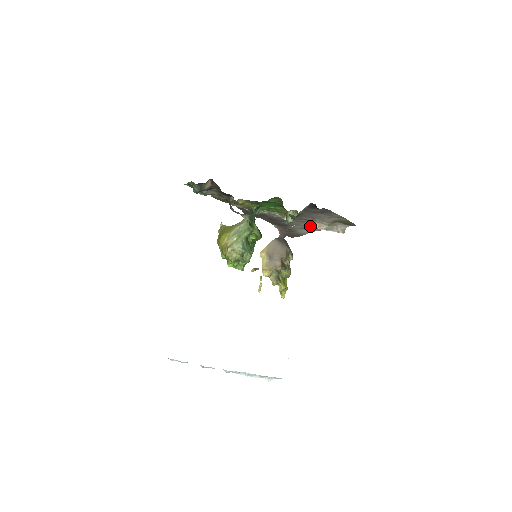
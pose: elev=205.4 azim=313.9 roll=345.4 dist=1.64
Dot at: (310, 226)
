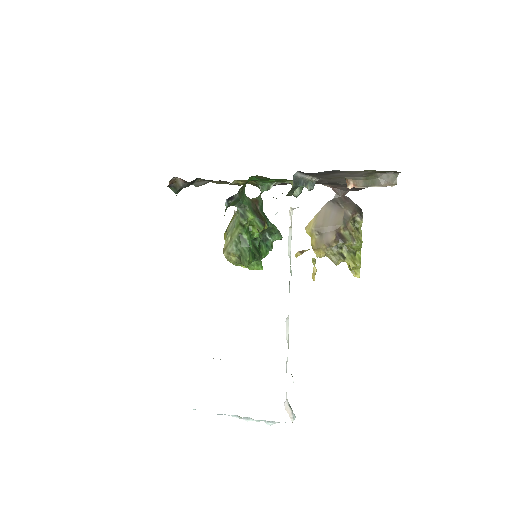
Dot at: occluded
